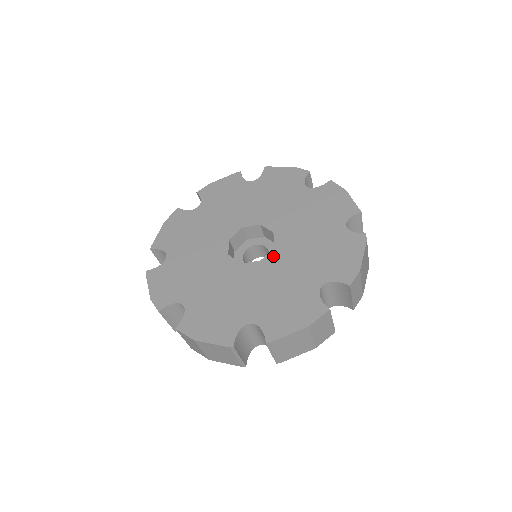
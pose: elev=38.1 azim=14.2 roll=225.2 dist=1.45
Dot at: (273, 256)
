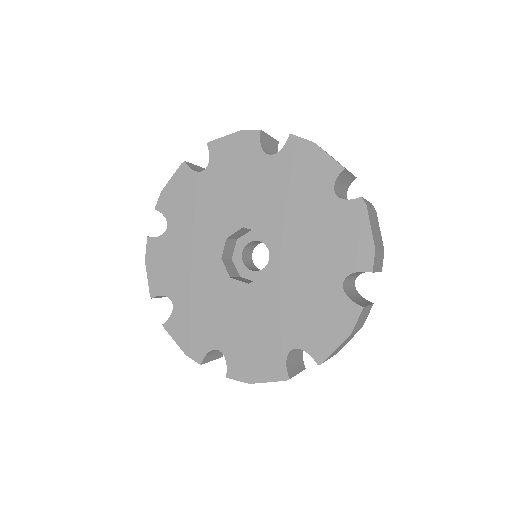
Dot at: (276, 263)
